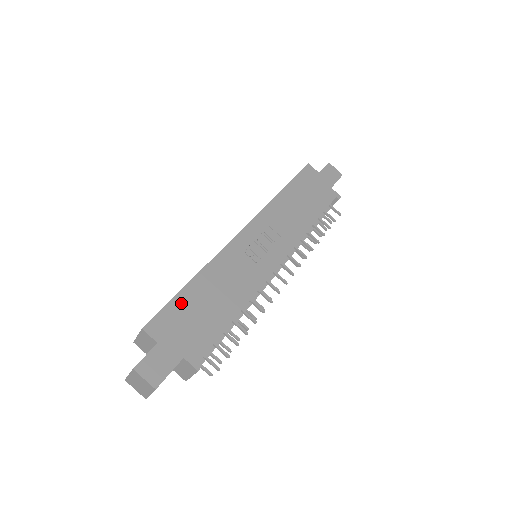
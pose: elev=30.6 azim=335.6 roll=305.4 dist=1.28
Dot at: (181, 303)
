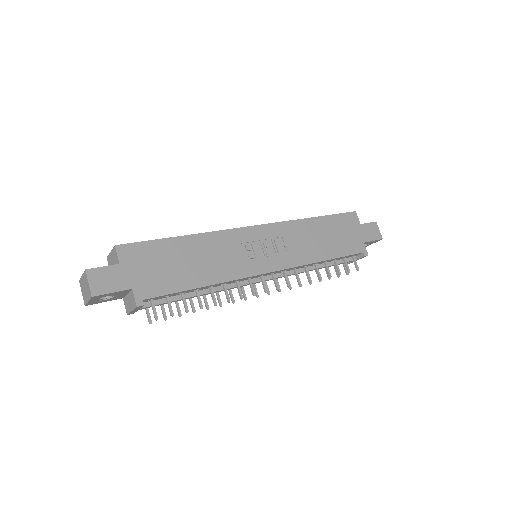
Dot at: (161, 247)
